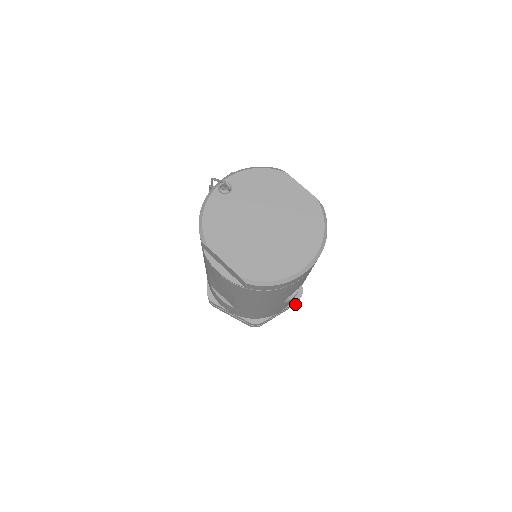
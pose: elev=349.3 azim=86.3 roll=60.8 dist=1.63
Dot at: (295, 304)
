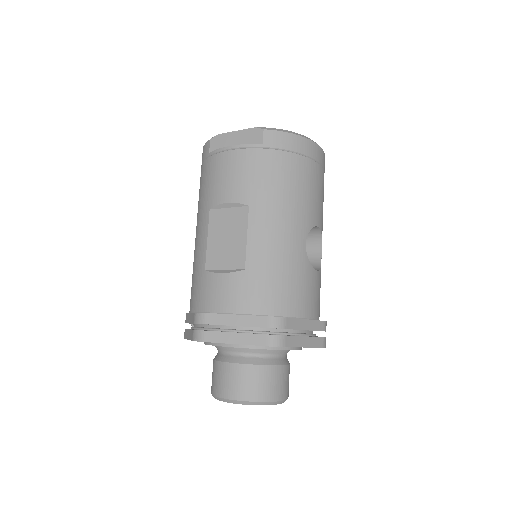
Dot at: (322, 345)
